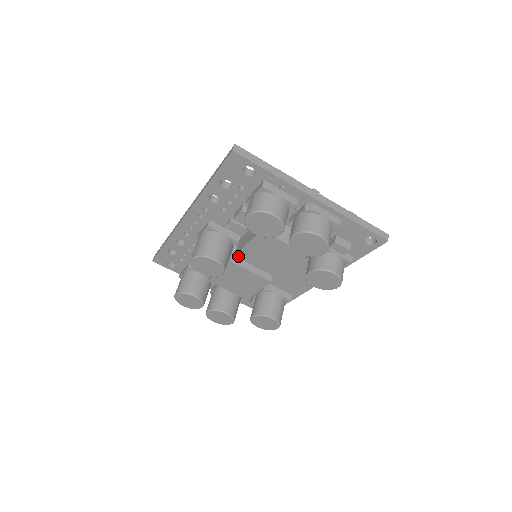
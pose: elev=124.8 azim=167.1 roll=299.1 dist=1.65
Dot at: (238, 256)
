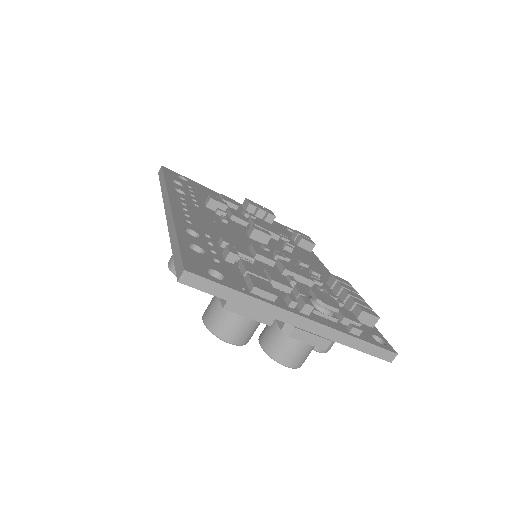
Dot at: occluded
